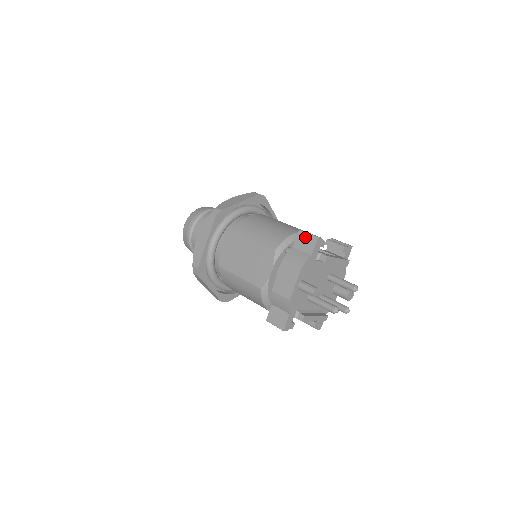
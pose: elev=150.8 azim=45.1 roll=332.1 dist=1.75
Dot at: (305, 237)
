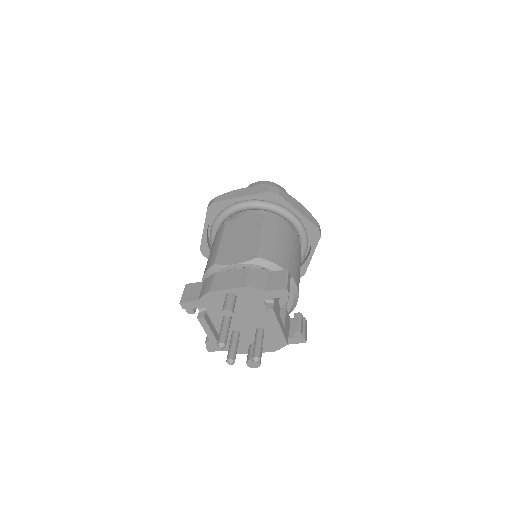
Dot at: (282, 277)
